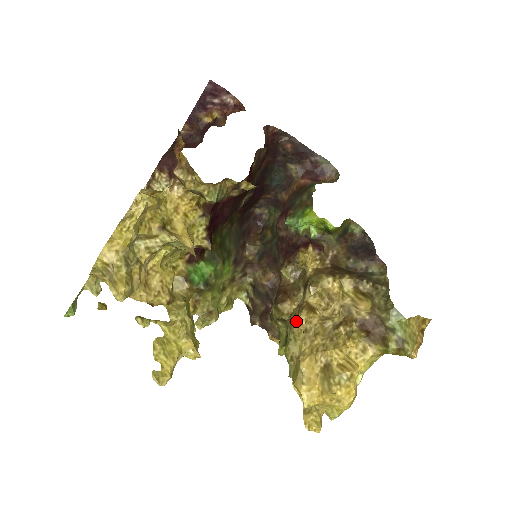
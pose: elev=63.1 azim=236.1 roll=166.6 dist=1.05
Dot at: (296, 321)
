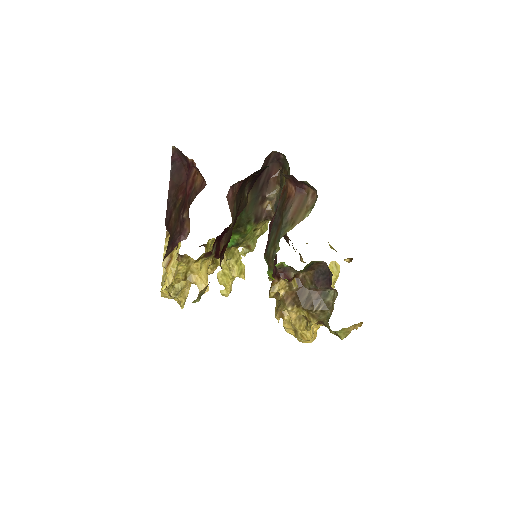
Dot at: (275, 316)
